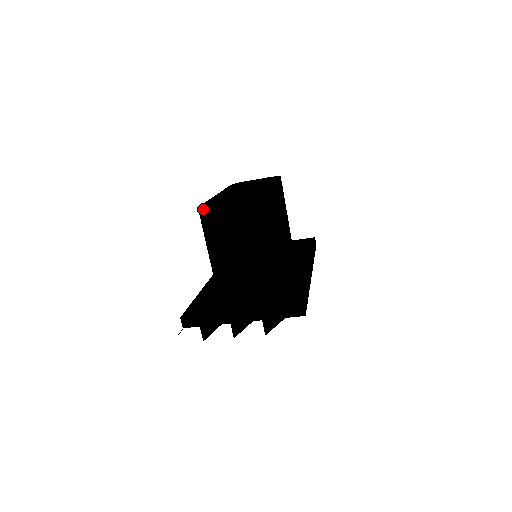
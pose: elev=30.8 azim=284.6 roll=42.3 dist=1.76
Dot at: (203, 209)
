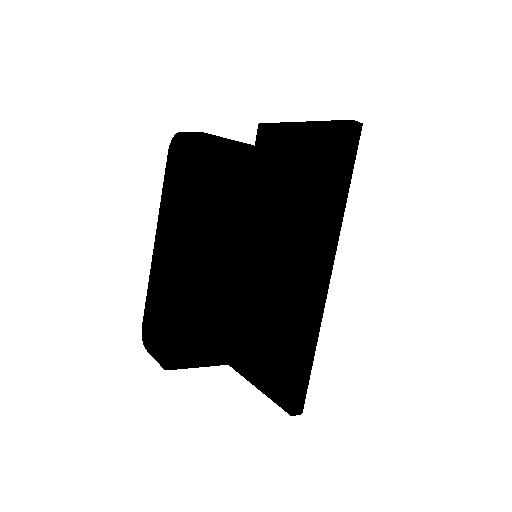
Dot at: (144, 345)
